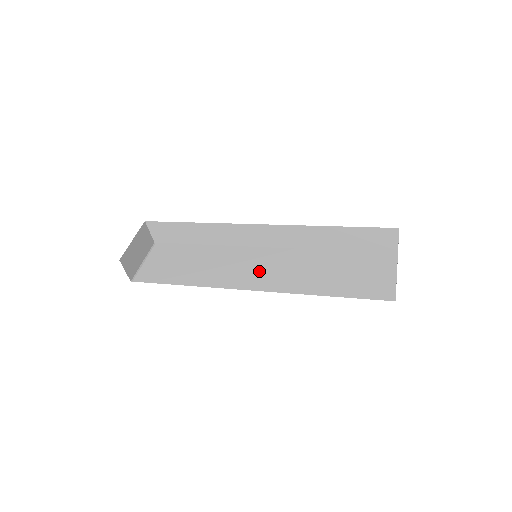
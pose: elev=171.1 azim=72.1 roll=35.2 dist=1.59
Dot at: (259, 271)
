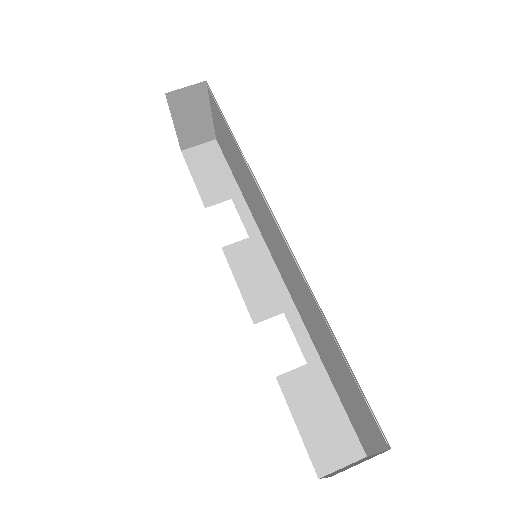
Dot at: (278, 255)
